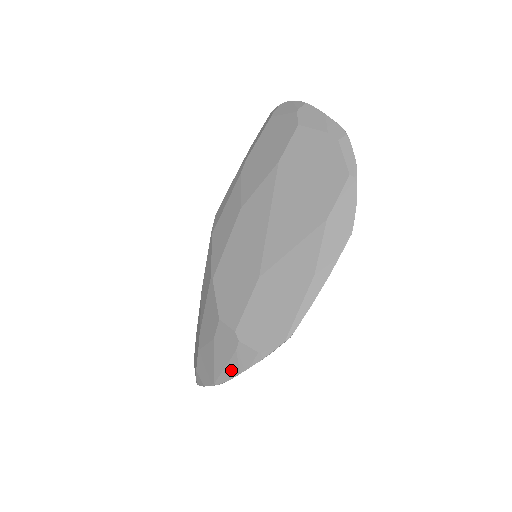
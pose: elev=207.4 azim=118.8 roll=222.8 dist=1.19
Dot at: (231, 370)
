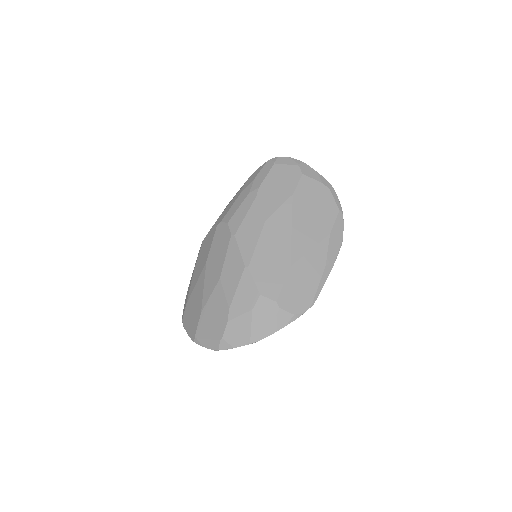
Dot at: (269, 330)
